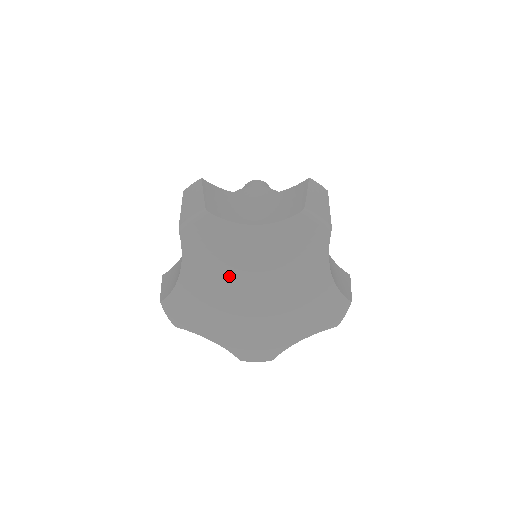
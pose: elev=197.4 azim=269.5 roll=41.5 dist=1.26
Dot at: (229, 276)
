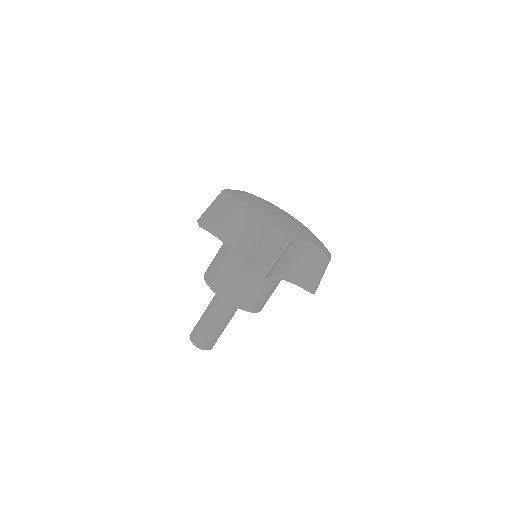
Dot at: occluded
